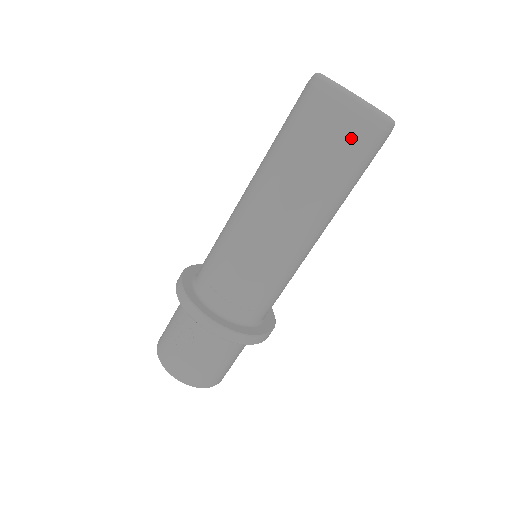
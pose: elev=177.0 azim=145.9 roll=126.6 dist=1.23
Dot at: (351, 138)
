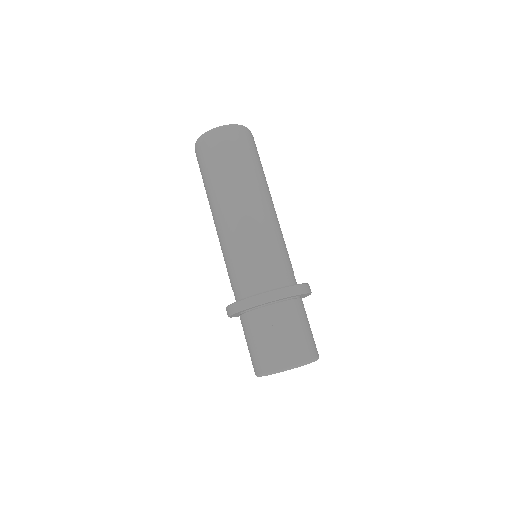
Dot at: (244, 142)
